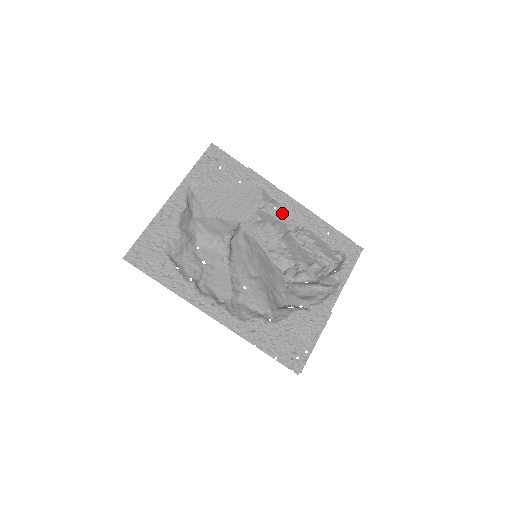
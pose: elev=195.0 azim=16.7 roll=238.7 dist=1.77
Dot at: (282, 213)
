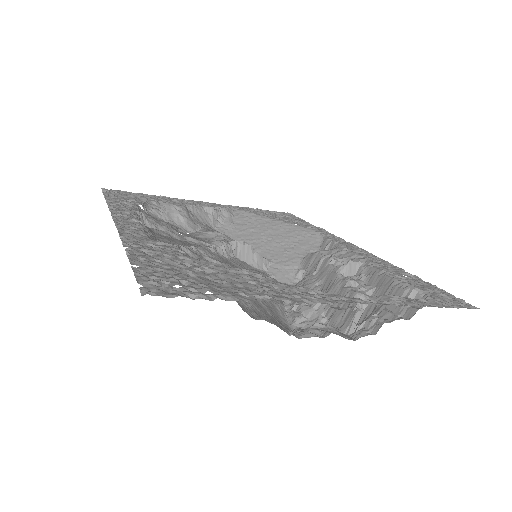
Dot at: (335, 253)
